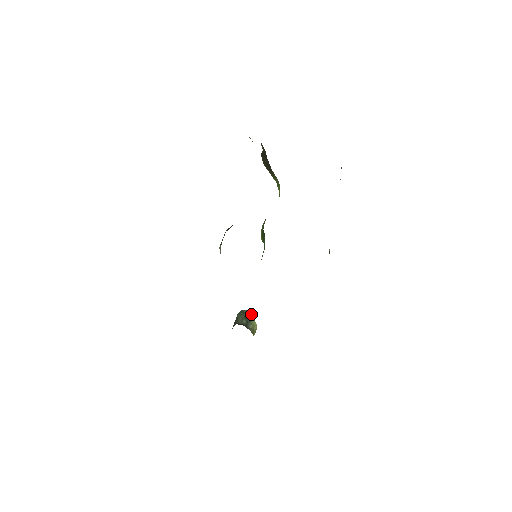
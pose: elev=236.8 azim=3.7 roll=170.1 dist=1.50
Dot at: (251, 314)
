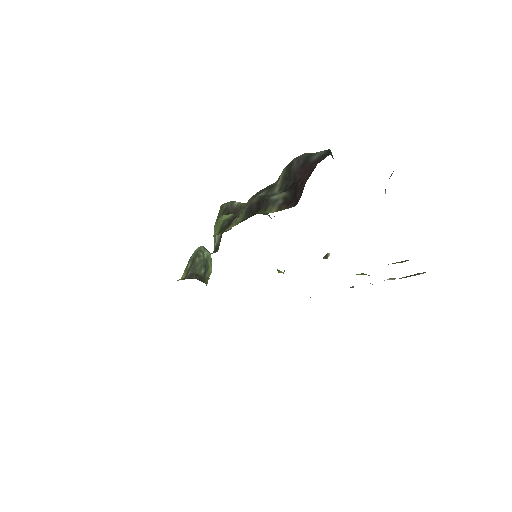
Dot at: (210, 258)
